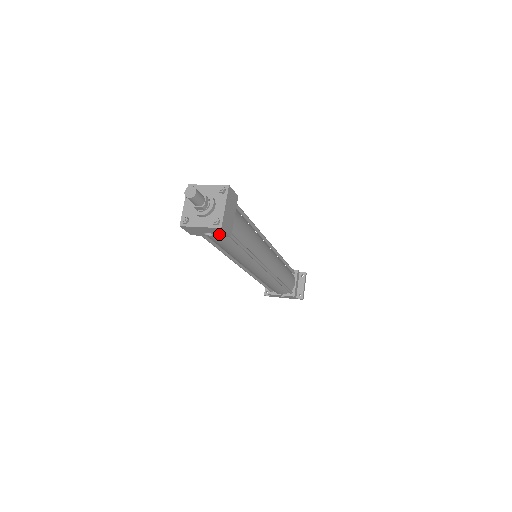
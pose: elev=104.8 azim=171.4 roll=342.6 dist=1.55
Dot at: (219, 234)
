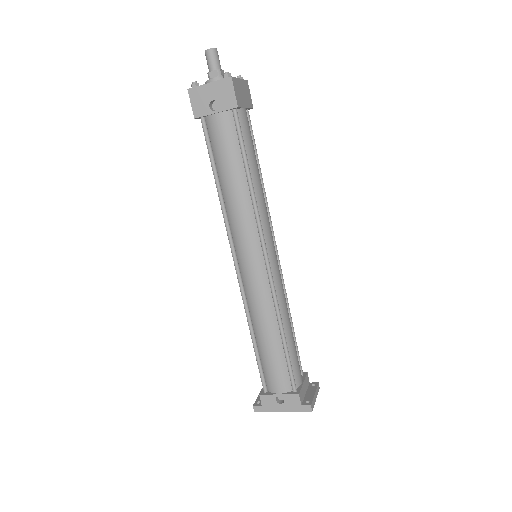
Dot at: (226, 102)
